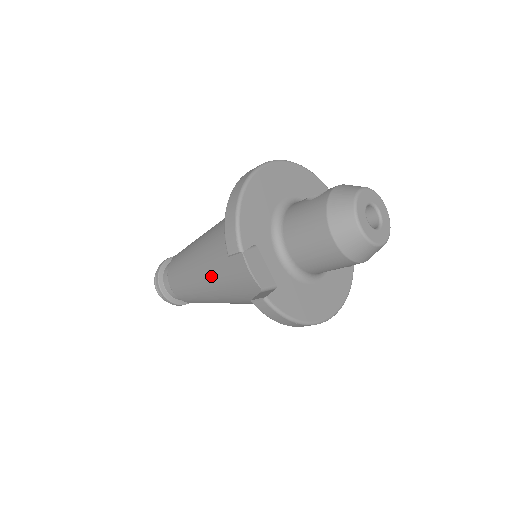
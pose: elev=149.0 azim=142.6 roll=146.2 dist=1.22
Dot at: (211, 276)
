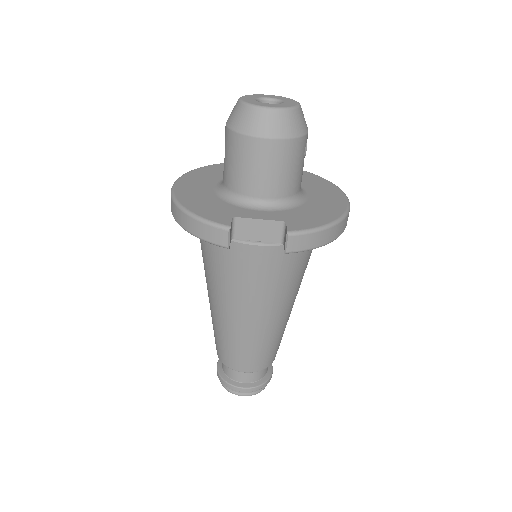
Dot at: (247, 303)
